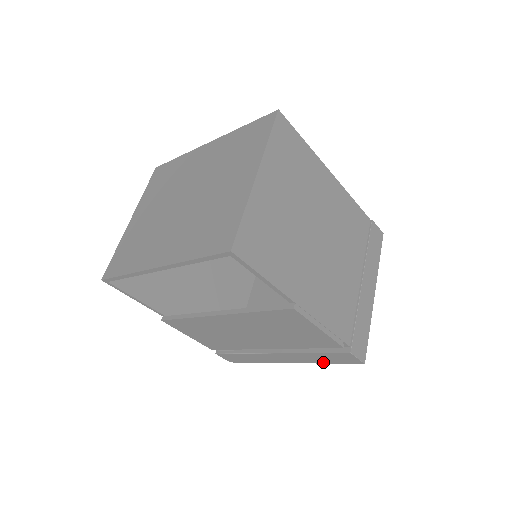
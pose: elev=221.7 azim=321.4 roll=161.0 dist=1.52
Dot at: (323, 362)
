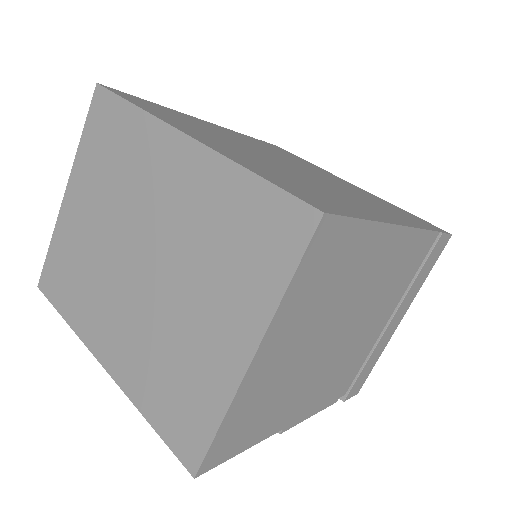
Dot at: occluded
